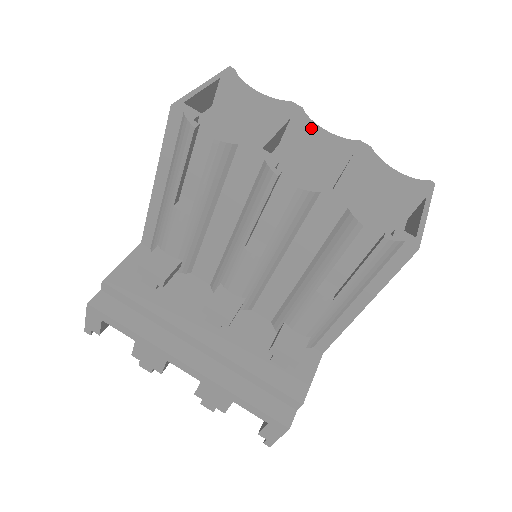
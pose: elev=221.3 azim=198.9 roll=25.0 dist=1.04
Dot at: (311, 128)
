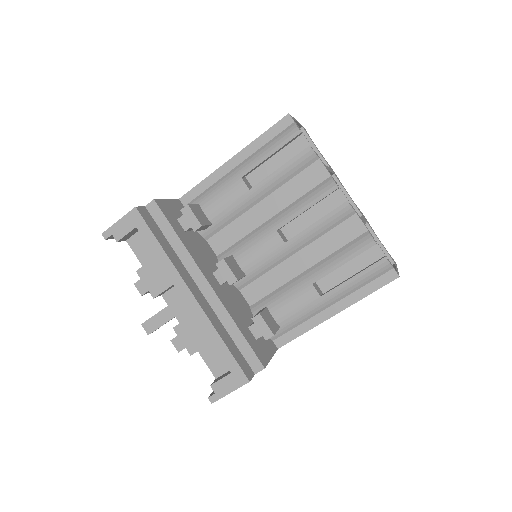
Dot at: (343, 187)
